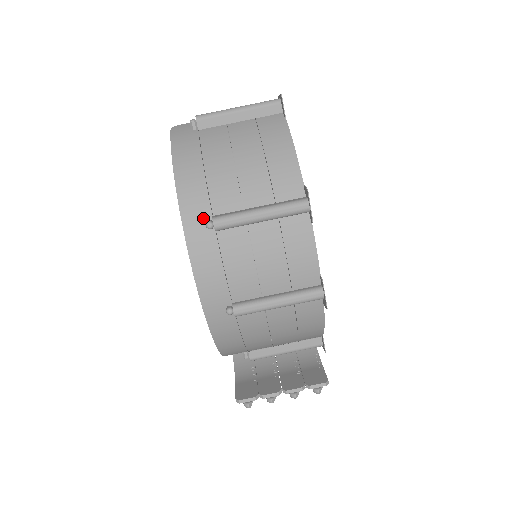
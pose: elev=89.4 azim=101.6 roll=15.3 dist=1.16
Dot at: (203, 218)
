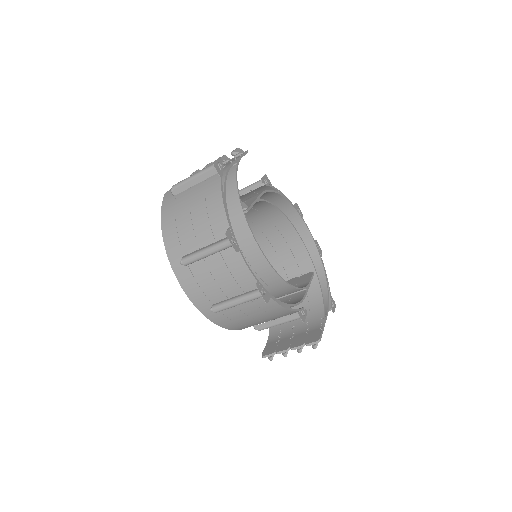
Dot at: (179, 258)
